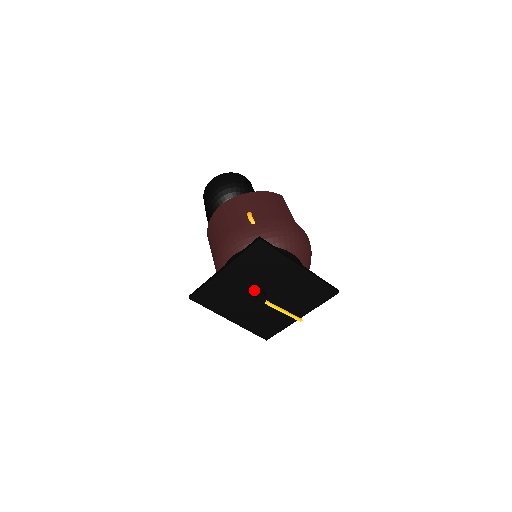
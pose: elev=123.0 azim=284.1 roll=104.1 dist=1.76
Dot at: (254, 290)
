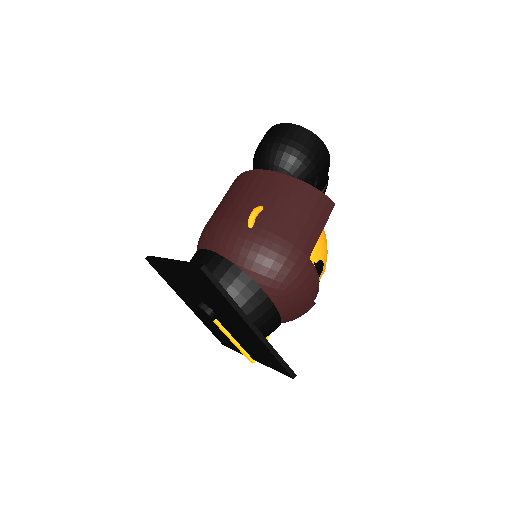
Dot at: (204, 303)
